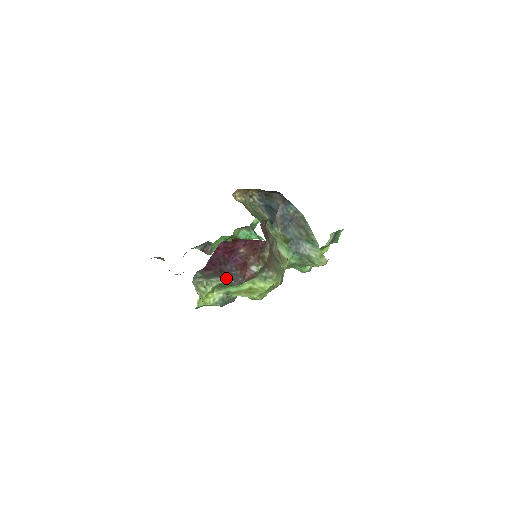
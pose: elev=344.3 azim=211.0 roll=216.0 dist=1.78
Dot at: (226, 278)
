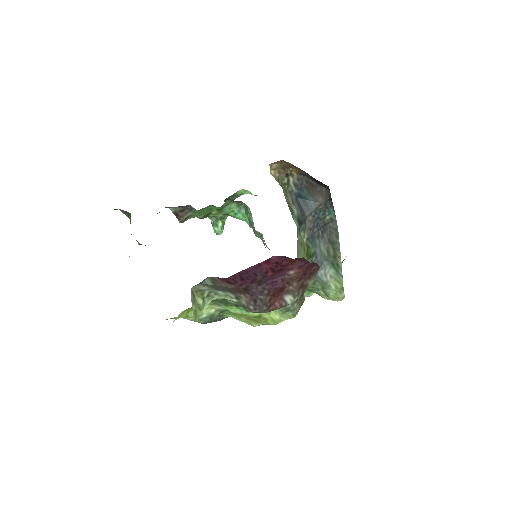
Dot at: (243, 299)
